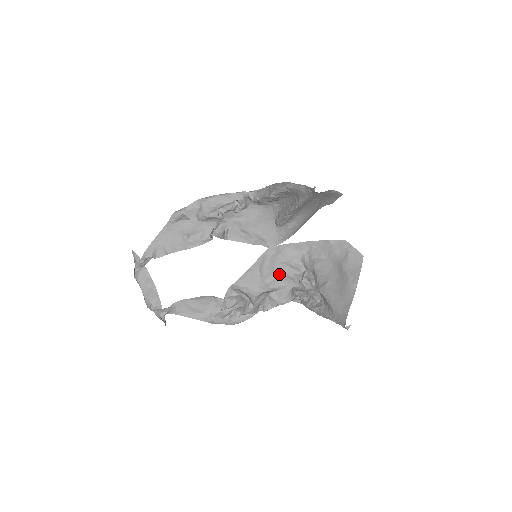
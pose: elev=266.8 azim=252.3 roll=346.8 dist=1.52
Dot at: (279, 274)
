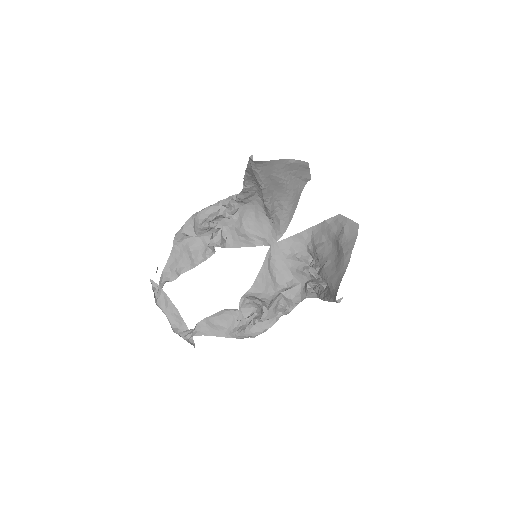
Dot at: (290, 271)
